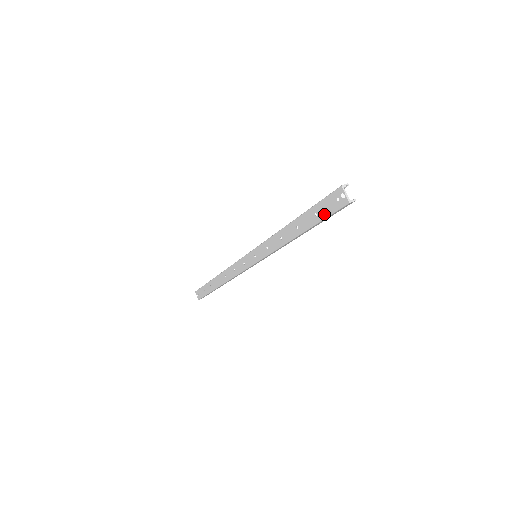
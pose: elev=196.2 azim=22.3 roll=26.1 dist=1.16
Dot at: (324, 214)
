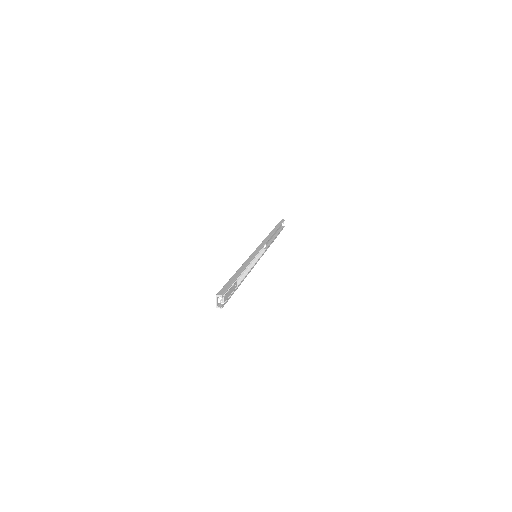
Dot at: occluded
